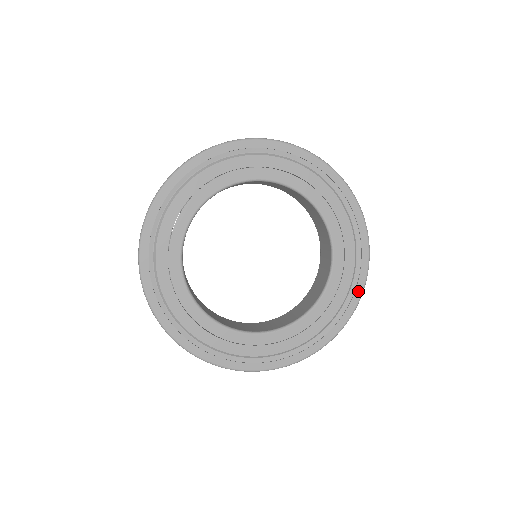
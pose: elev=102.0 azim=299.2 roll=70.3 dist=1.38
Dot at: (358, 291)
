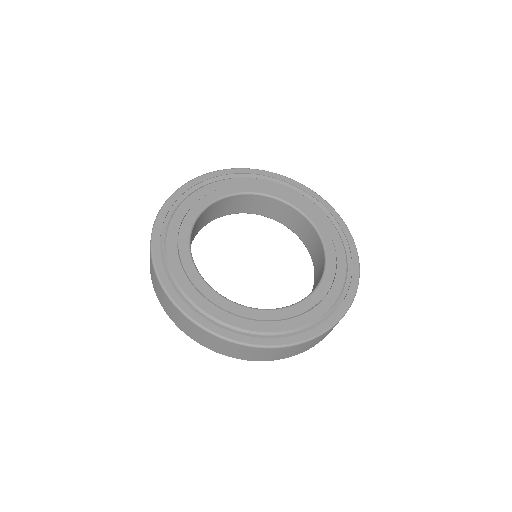
Dot at: (329, 208)
